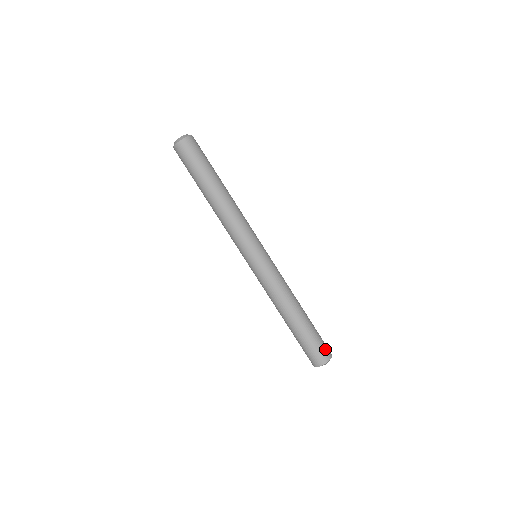
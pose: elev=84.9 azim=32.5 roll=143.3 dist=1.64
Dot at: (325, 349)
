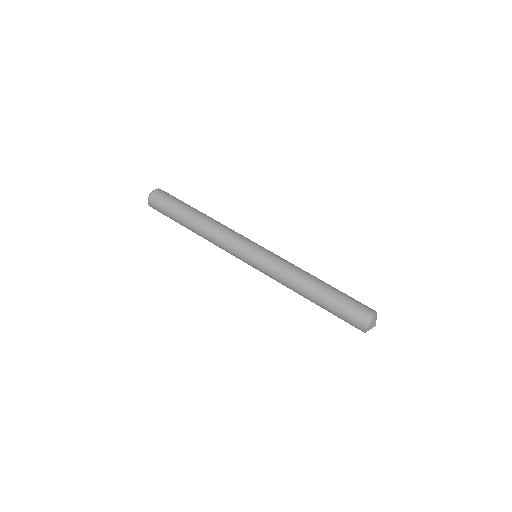
Dot at: (364, 307)
